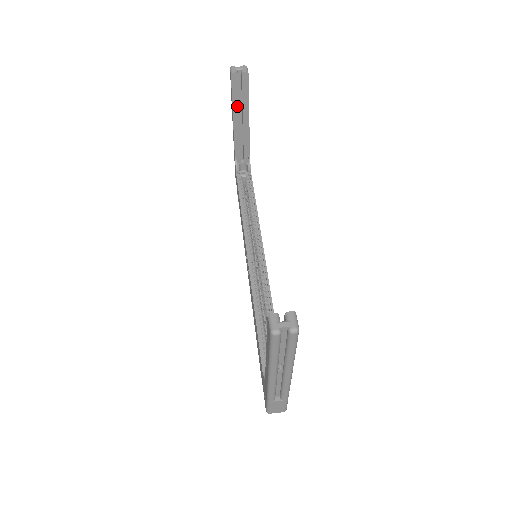
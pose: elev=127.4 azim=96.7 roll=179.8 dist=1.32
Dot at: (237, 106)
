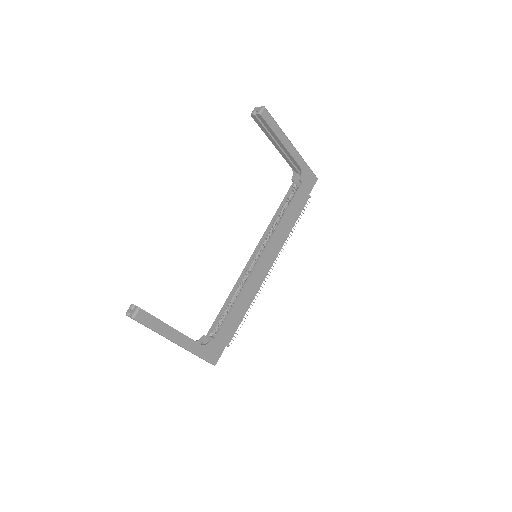
Dot at: (269, 135)
